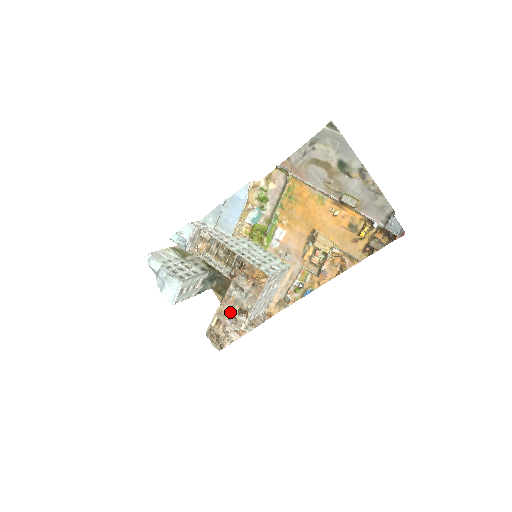
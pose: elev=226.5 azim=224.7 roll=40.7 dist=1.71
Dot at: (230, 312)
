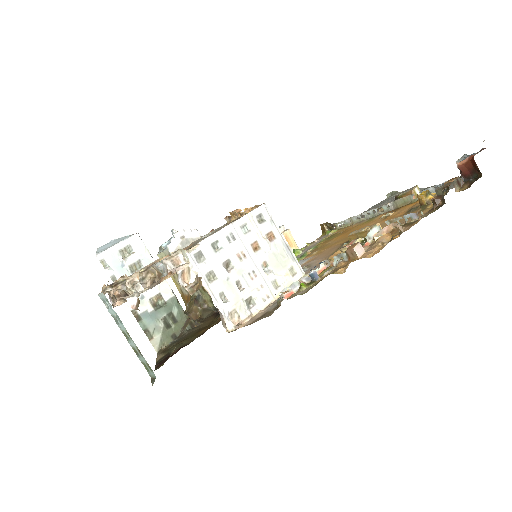
Dot at: occluded
